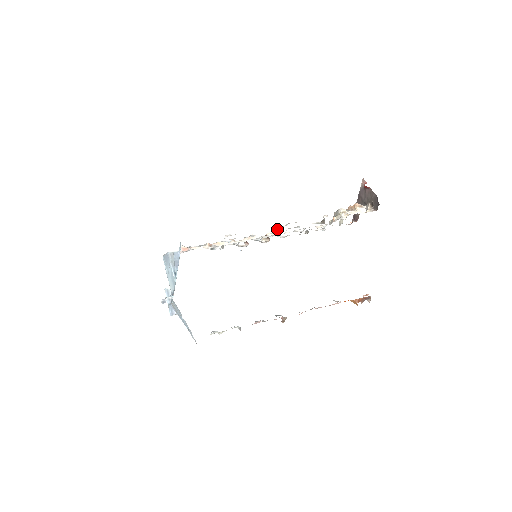
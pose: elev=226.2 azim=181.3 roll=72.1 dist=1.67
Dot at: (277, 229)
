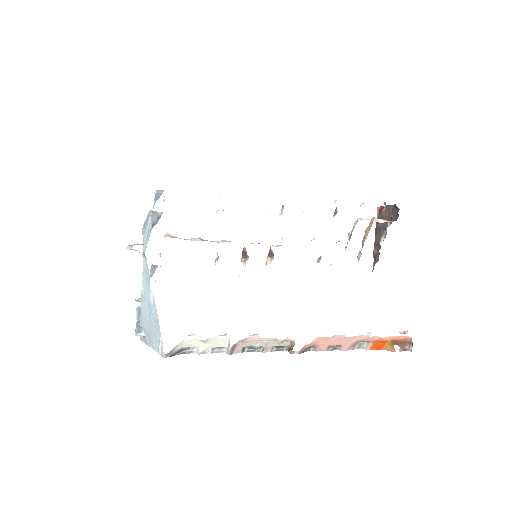
Dot at: occluded
